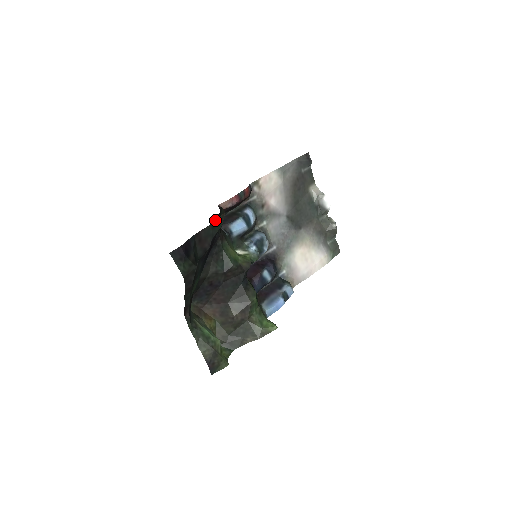
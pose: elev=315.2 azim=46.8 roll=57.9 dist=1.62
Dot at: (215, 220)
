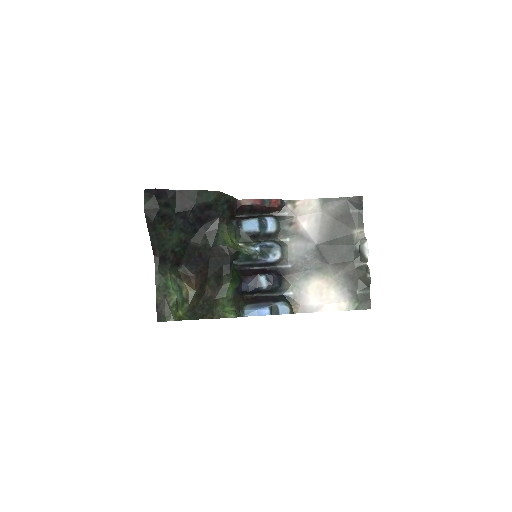
Dot at: occluded
